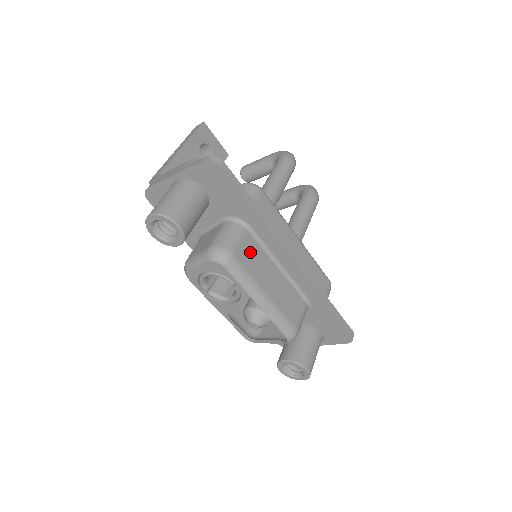
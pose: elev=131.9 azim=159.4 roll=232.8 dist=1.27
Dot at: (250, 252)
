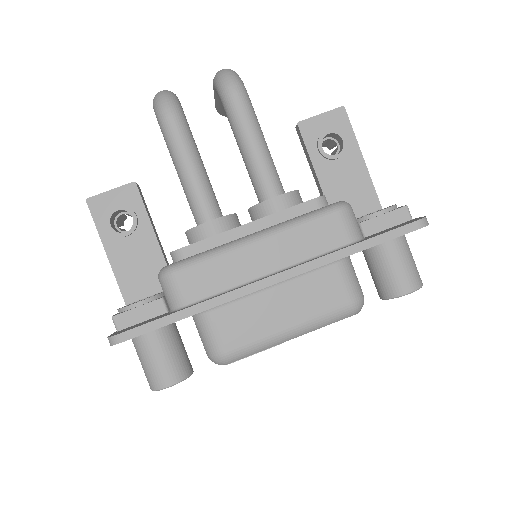
Dot at: (234, 323)
